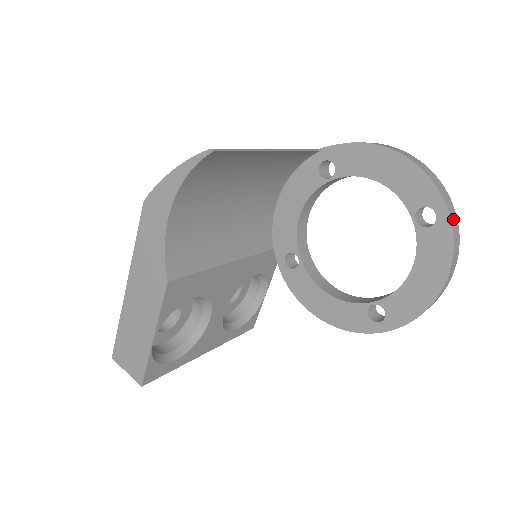
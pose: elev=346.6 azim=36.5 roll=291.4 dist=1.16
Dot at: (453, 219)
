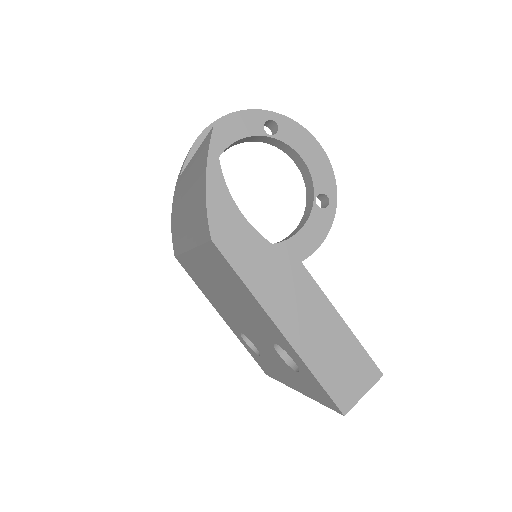
Dot at: occluded
